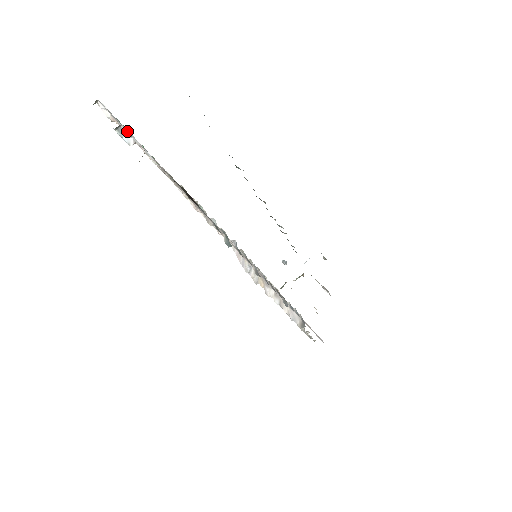
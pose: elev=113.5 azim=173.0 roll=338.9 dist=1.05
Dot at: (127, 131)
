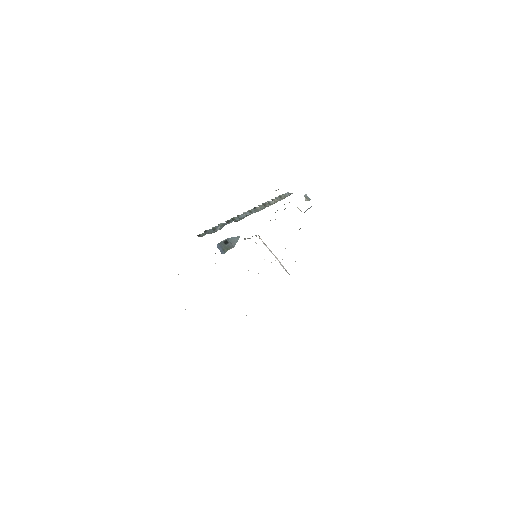
Dot at: occluded
